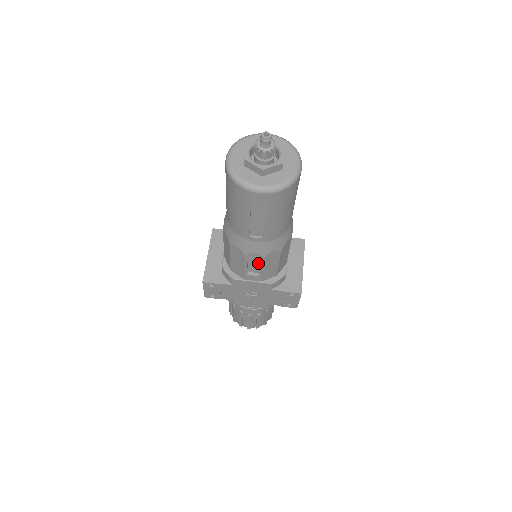
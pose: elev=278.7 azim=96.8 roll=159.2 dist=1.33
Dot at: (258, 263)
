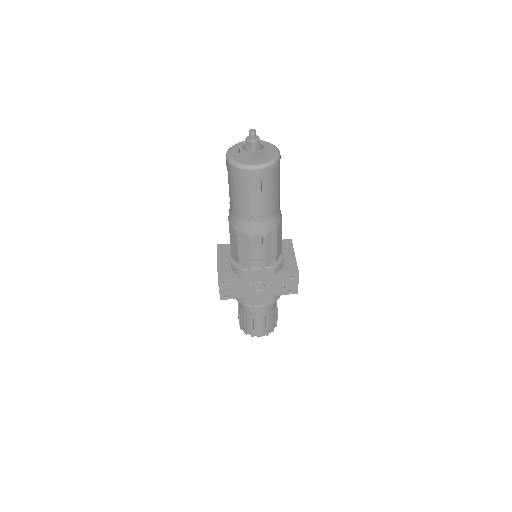
Dot at: (261, 247)
